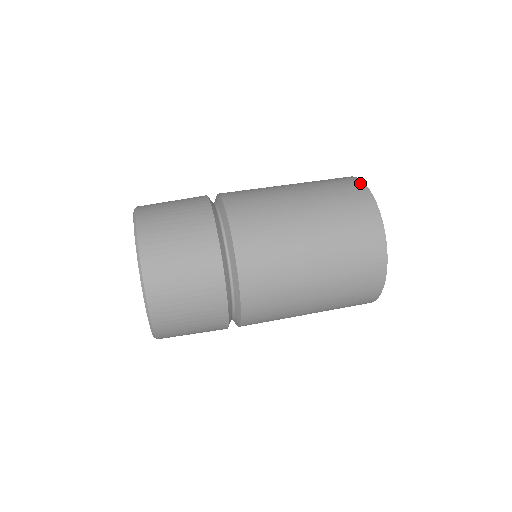
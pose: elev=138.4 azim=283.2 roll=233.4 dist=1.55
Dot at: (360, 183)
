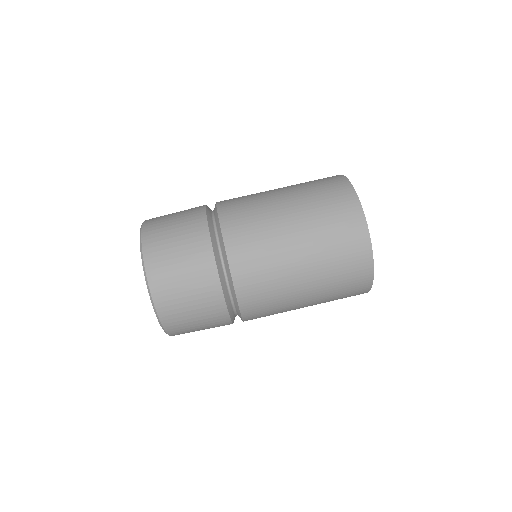
Dot at: (364, 228)
